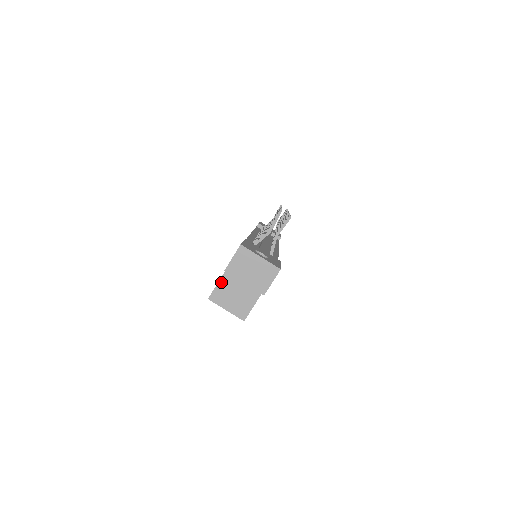
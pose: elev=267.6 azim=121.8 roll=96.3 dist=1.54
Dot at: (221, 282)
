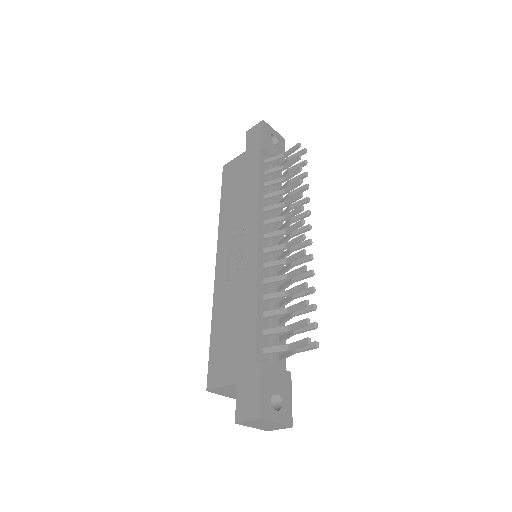
Dot at: (224, 387)
